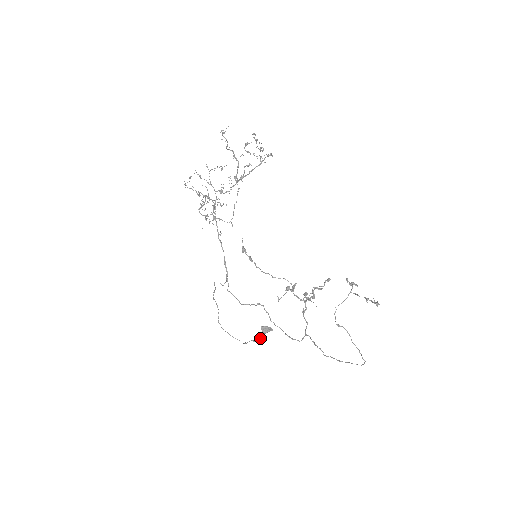
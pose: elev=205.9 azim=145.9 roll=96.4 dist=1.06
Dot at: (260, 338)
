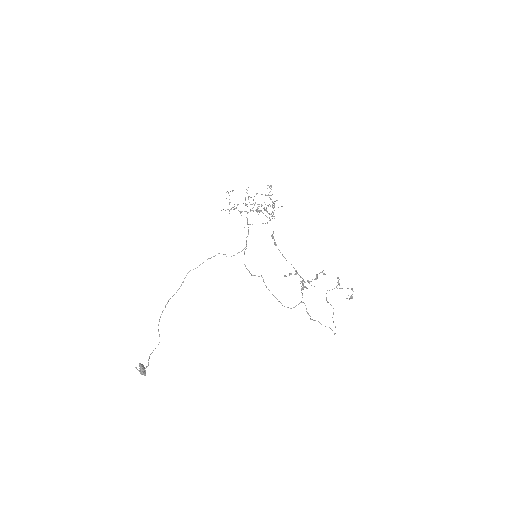
Dot at: (148, 365)
